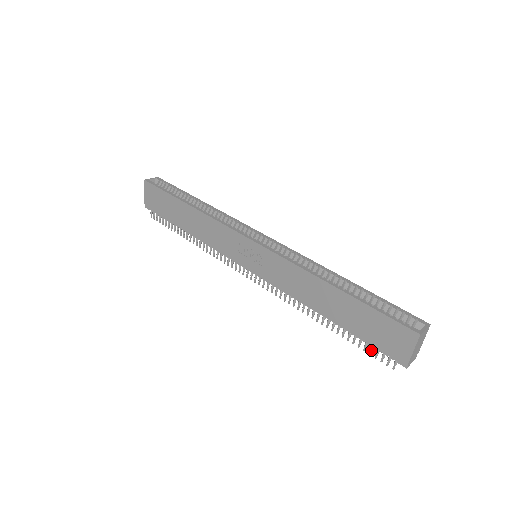
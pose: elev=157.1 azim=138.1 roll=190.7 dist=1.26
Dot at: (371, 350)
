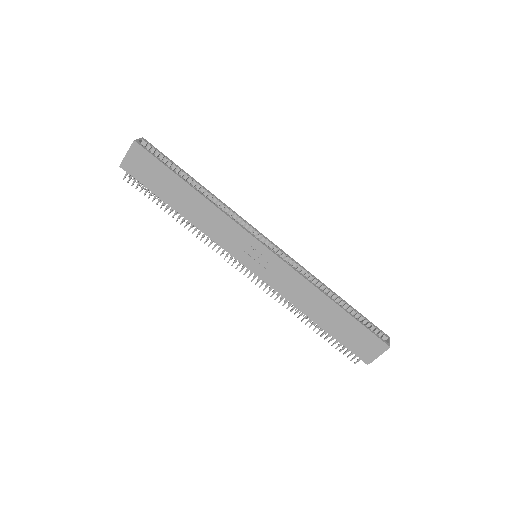
Dot at: (343, 349)
